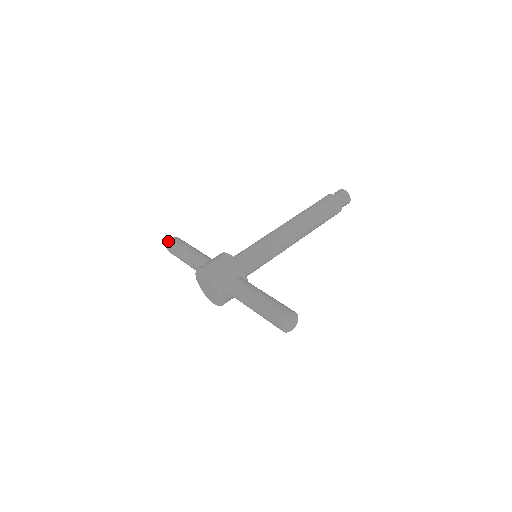
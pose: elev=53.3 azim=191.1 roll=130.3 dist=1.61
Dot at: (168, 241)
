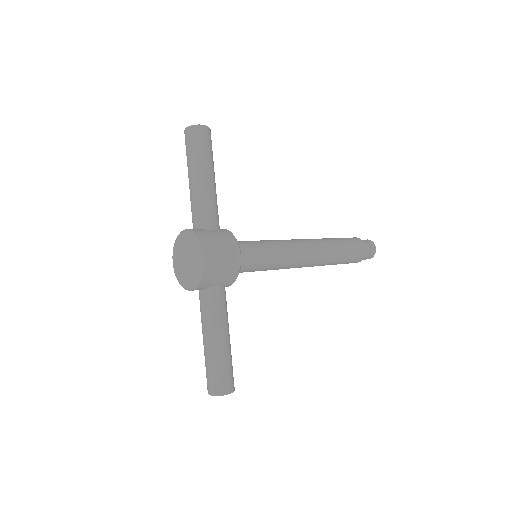
Dot at: (197, 125)
